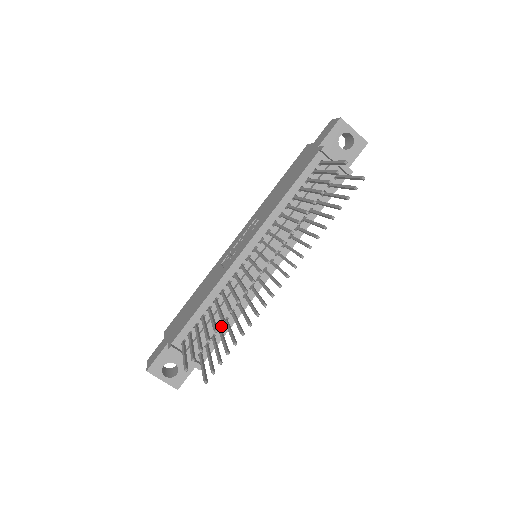
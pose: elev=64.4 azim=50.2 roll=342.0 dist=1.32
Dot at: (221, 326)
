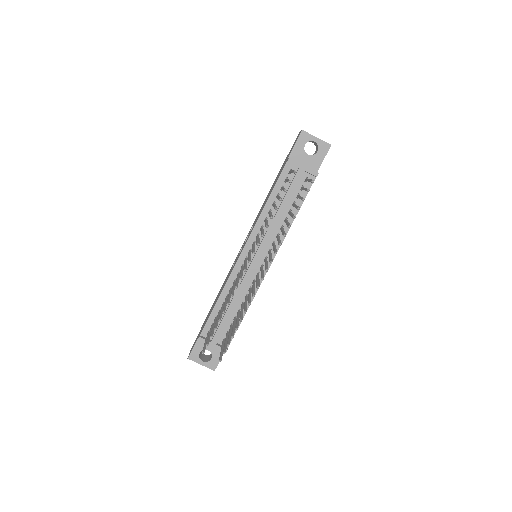
Dot at: occluded
